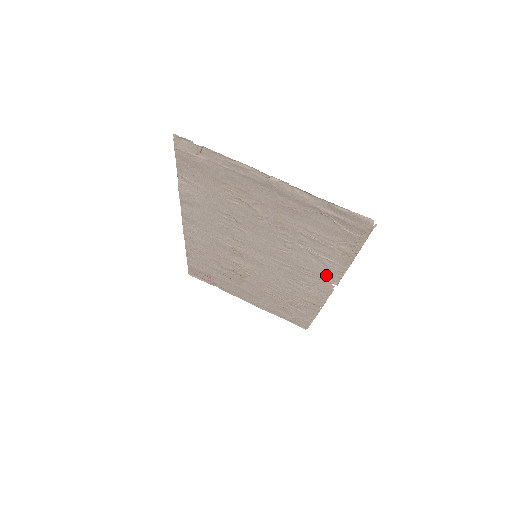
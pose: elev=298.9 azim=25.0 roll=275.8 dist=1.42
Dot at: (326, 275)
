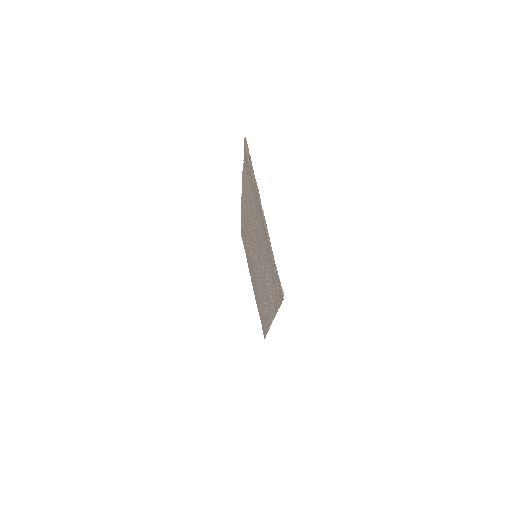
Dot at: occluded
